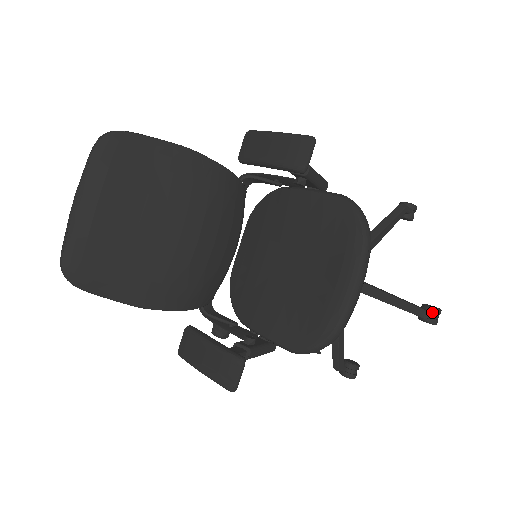
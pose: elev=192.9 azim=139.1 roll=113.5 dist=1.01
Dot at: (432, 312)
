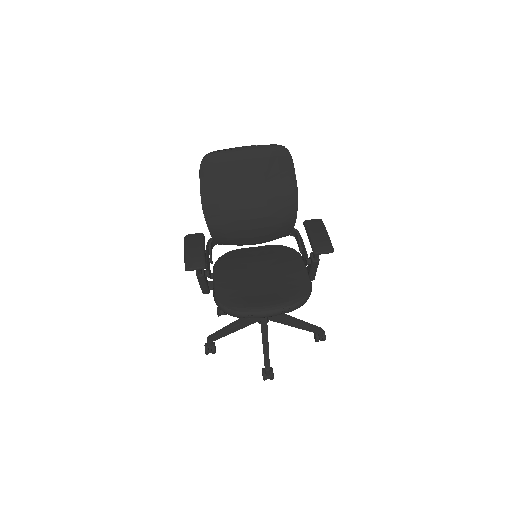
Dot at: (270, 373)
